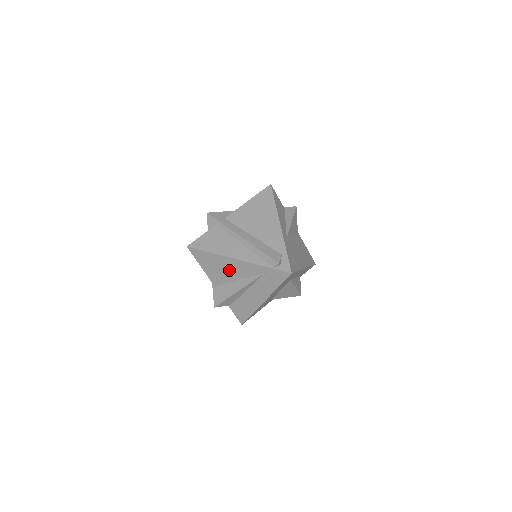
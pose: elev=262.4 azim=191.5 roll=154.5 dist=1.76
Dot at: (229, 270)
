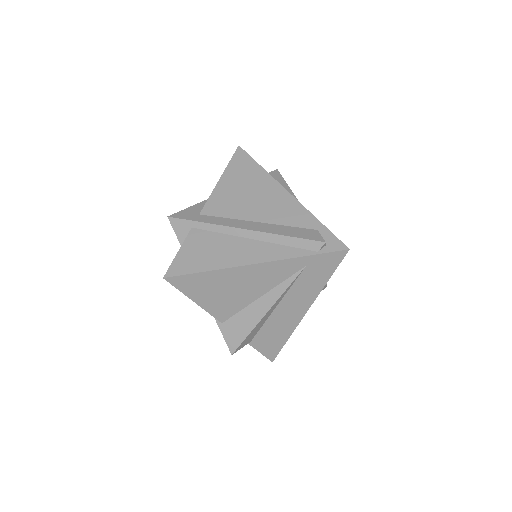
Dot at: (244, 287)
